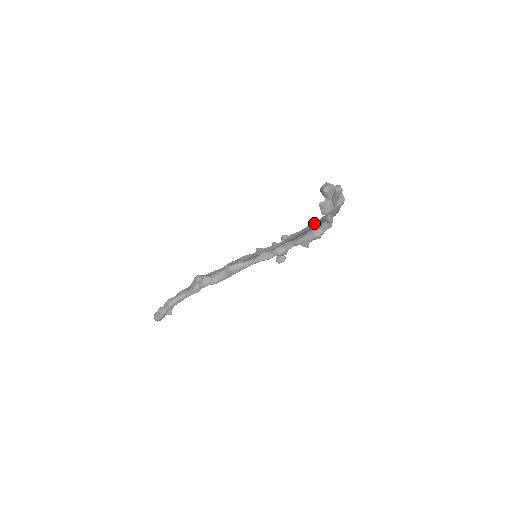
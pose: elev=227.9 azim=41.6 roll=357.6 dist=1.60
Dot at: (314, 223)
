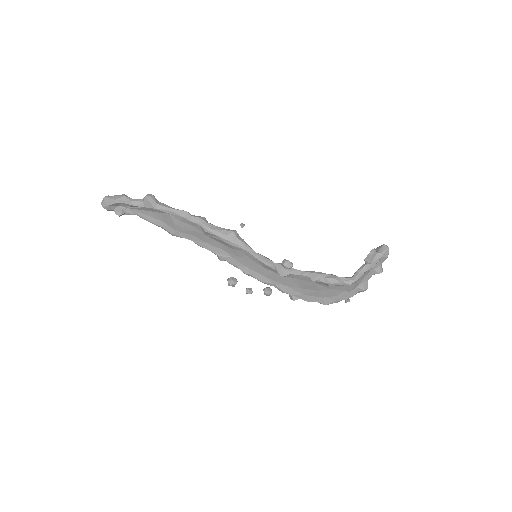
Dot at: occluded
